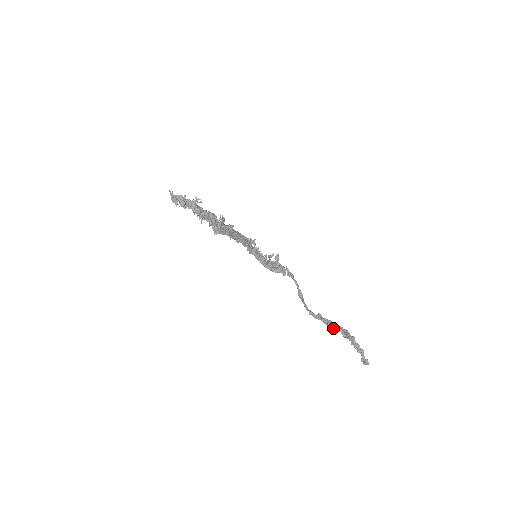
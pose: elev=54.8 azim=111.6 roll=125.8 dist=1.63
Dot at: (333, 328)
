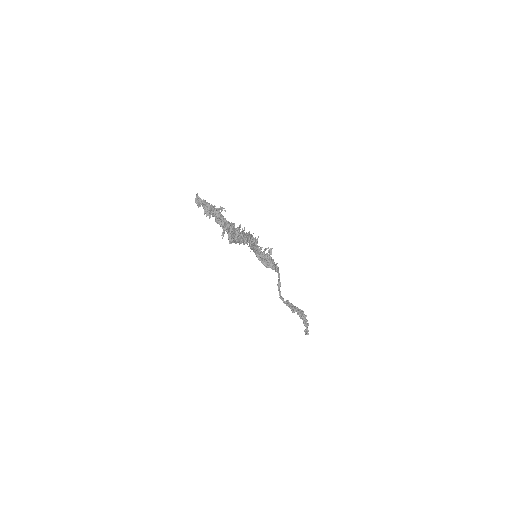
Dot at: occluded
